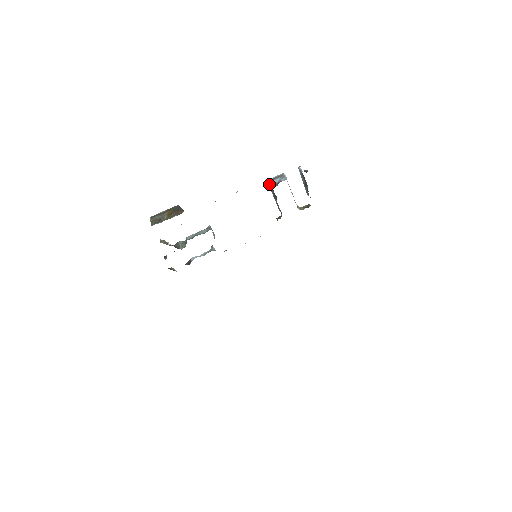
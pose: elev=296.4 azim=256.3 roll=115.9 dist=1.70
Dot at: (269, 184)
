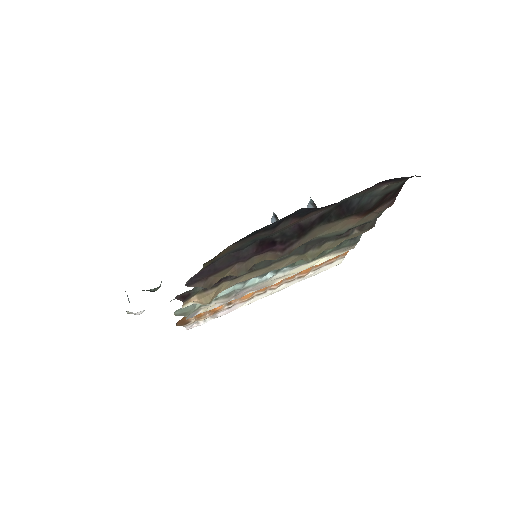
Dot at: (272, 216)
